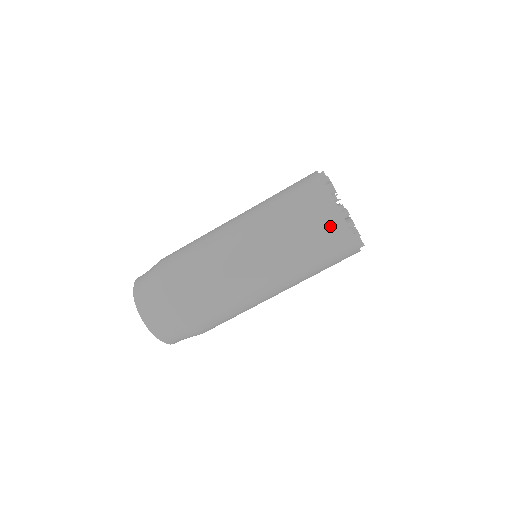
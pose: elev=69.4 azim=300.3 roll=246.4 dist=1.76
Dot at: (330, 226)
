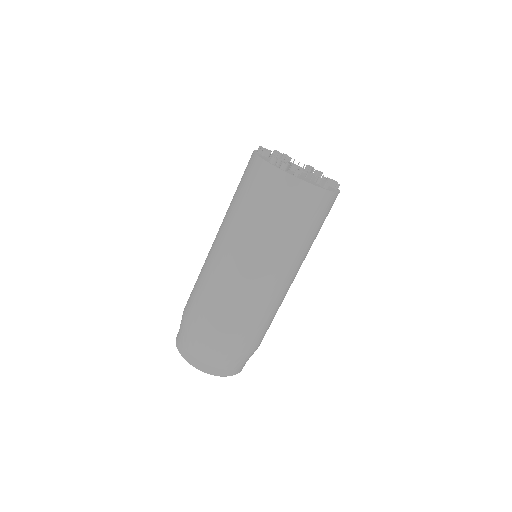
Dot at: (263, 179)
